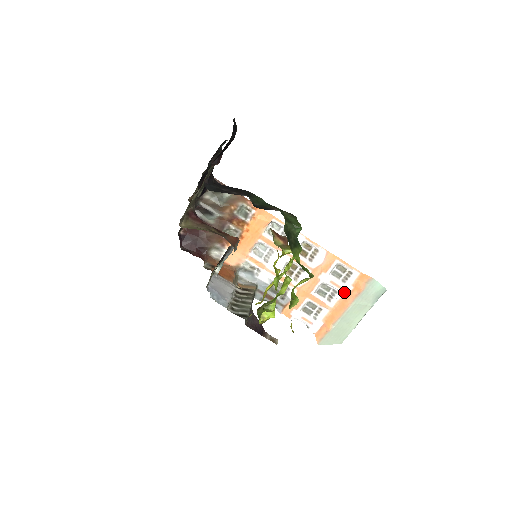
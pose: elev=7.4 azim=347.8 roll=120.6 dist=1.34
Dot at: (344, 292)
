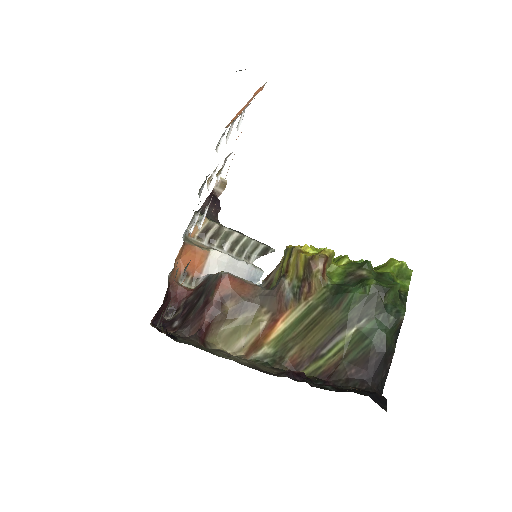
Dot at: occluded
